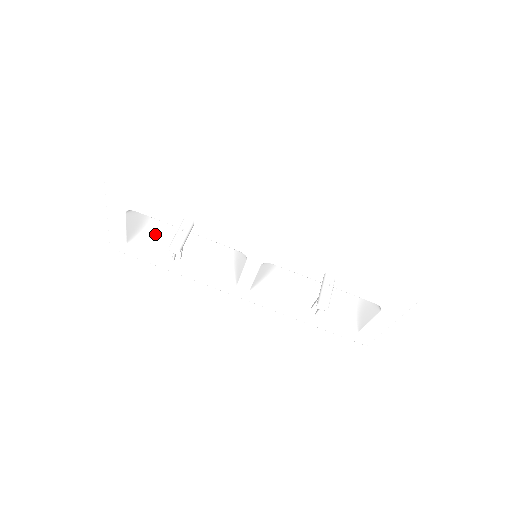
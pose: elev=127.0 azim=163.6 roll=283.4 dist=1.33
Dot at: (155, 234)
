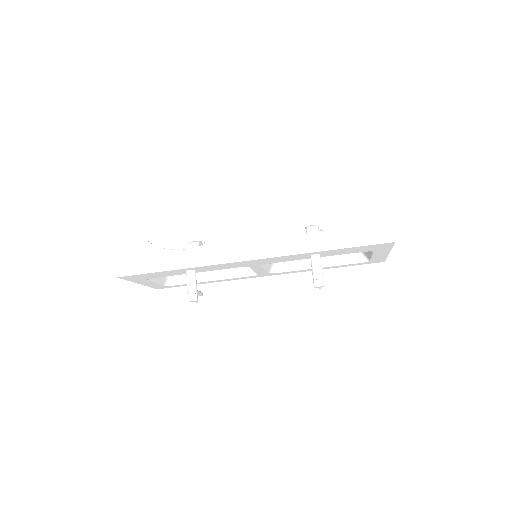
Dot at: occluded
